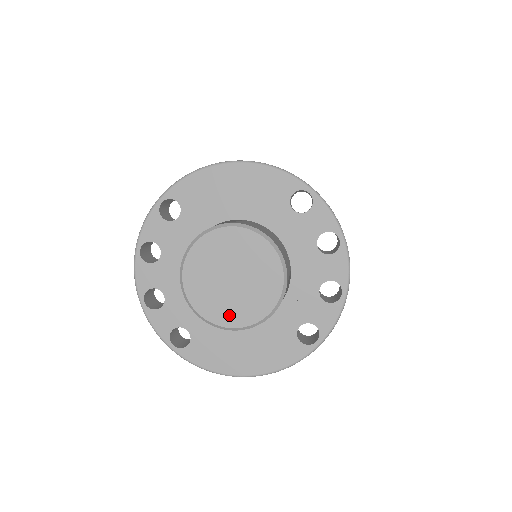
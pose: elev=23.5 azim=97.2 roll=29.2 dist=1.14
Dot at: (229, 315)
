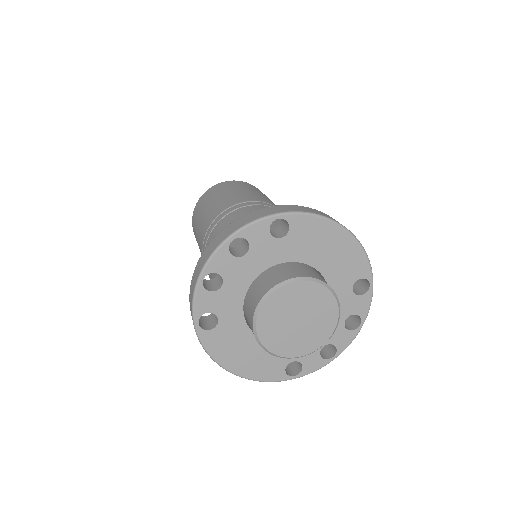
Dot at: (275, 342)
